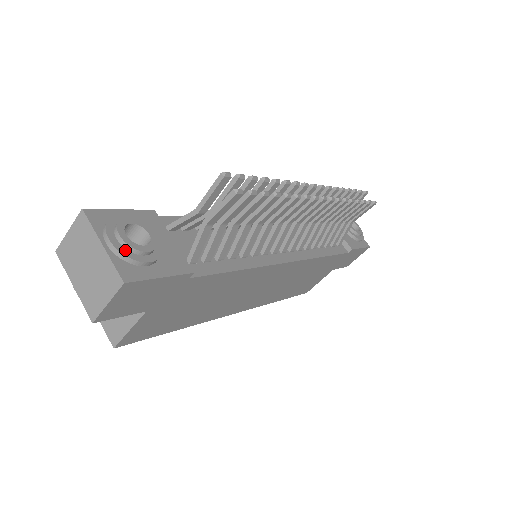
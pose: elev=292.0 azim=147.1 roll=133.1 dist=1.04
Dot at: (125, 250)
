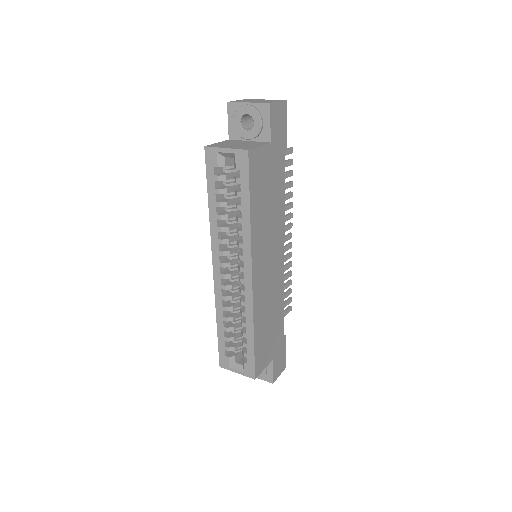
Dot at: occluded
